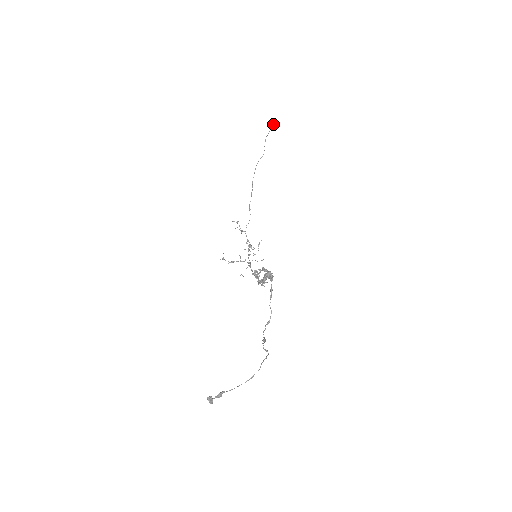
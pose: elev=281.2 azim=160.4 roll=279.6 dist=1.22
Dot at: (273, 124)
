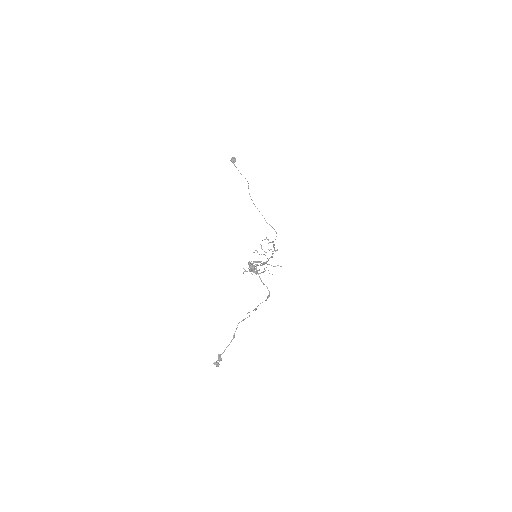
Dot at: occluded
